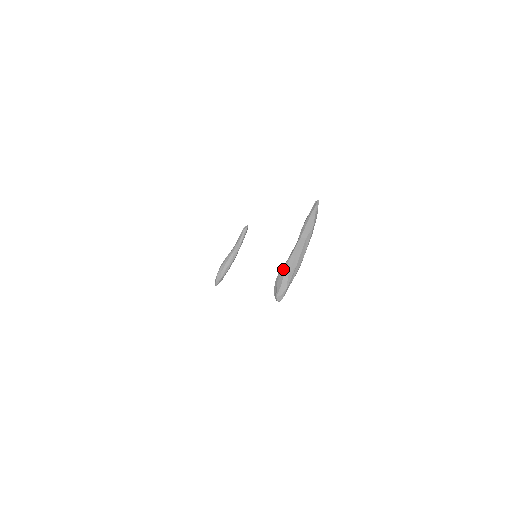
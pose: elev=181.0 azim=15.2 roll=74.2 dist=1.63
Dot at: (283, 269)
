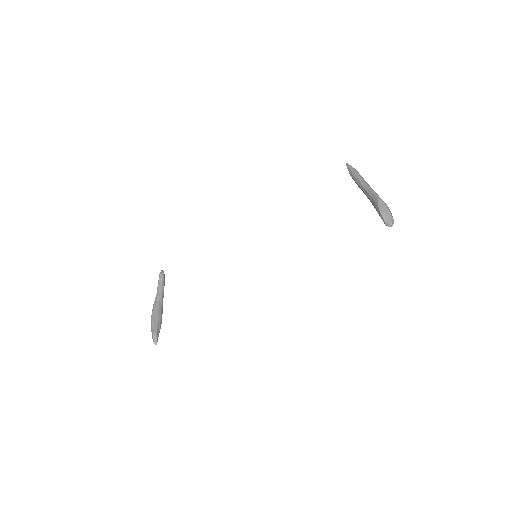
Dot at: (380, 201)
